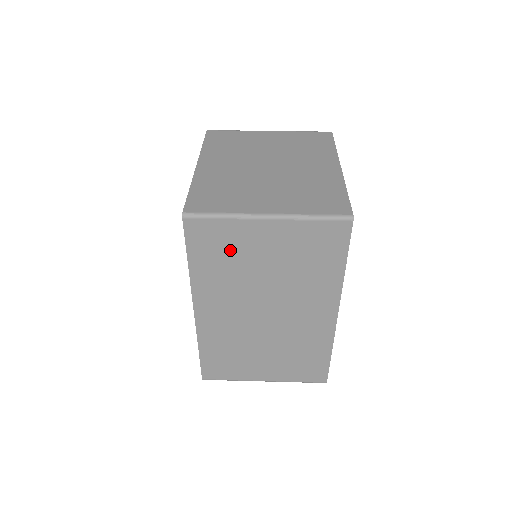
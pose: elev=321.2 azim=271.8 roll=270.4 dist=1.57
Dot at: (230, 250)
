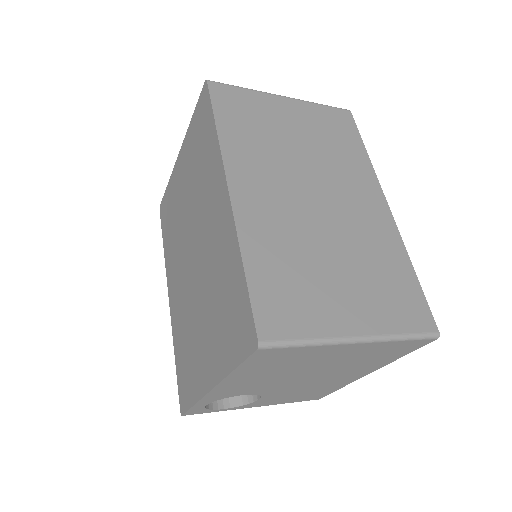
Dot at: (258, 118)
